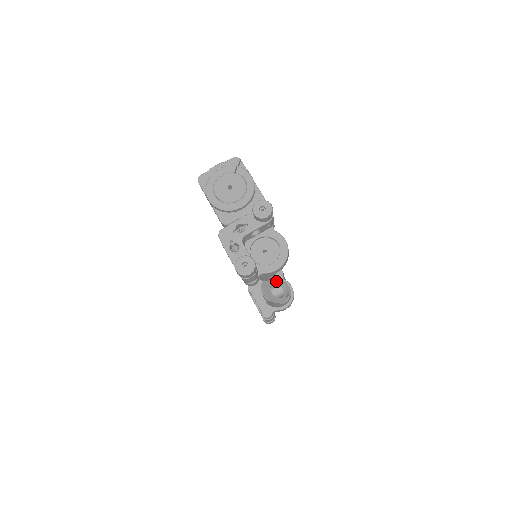
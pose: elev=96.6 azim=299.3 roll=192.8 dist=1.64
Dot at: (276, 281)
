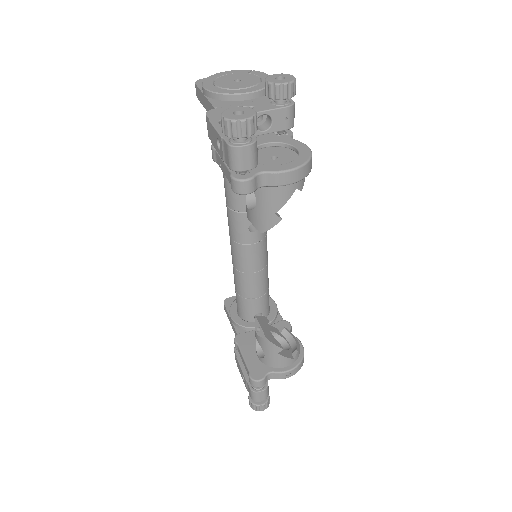
Dot at: (279, 331)
